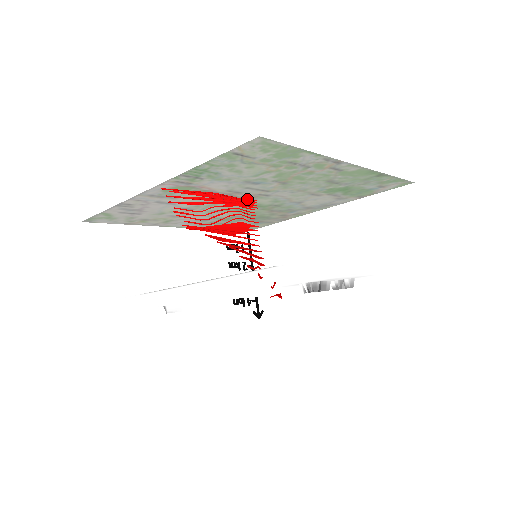
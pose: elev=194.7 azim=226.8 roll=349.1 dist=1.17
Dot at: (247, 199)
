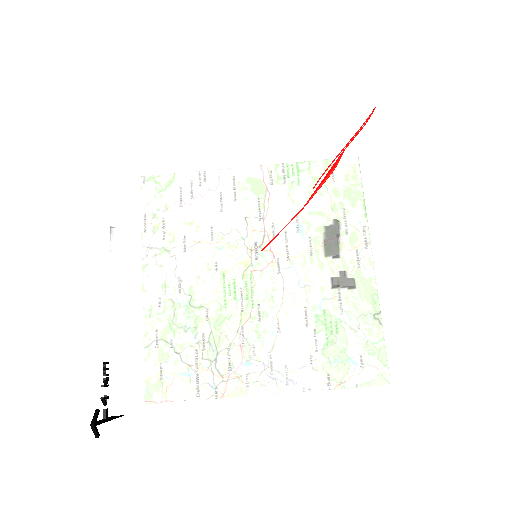
Dot at: occluded
